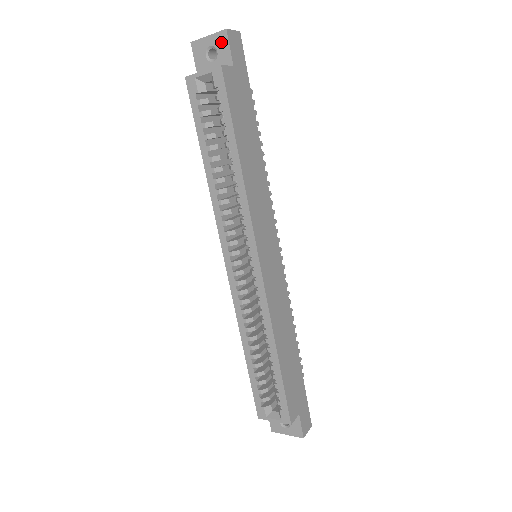
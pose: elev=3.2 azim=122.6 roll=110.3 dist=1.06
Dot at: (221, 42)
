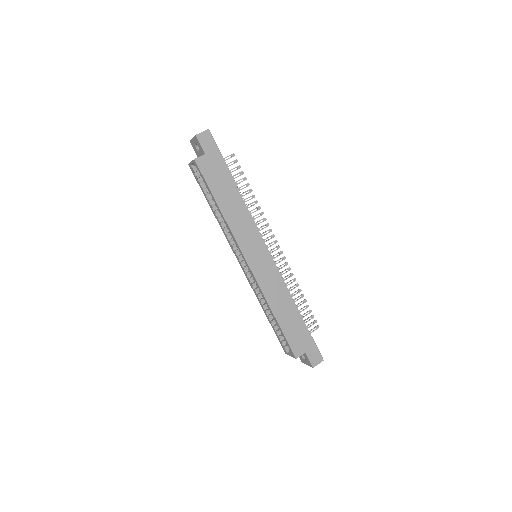
Dot at: (197, 142)
